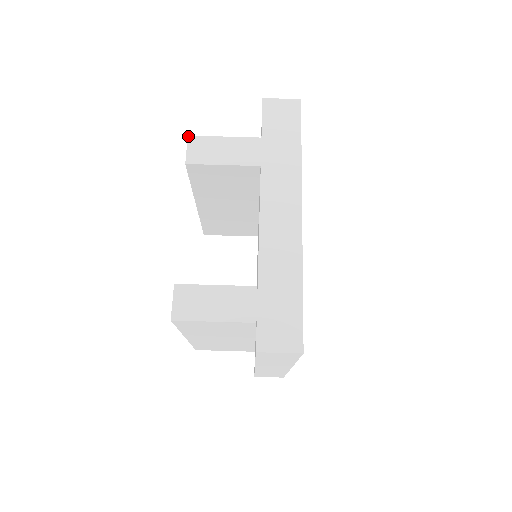
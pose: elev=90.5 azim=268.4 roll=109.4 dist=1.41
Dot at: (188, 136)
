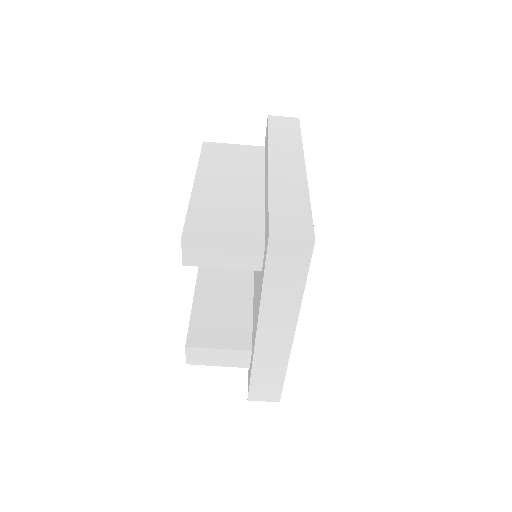
Dot at: (181, 239)
